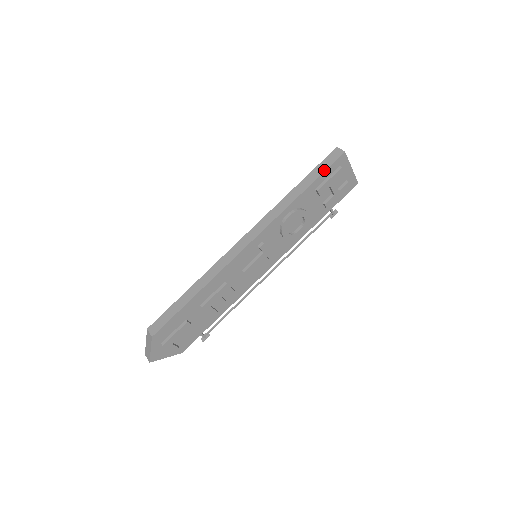
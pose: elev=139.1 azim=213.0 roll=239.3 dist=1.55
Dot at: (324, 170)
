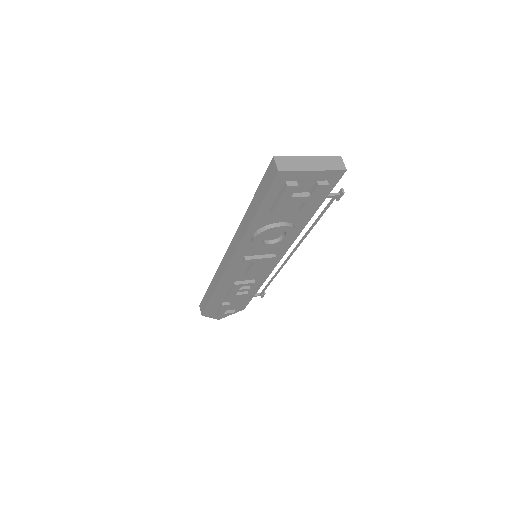
Dot at: (264, 194)
